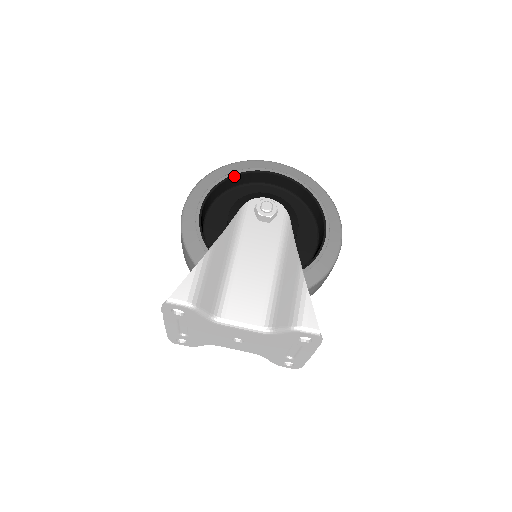
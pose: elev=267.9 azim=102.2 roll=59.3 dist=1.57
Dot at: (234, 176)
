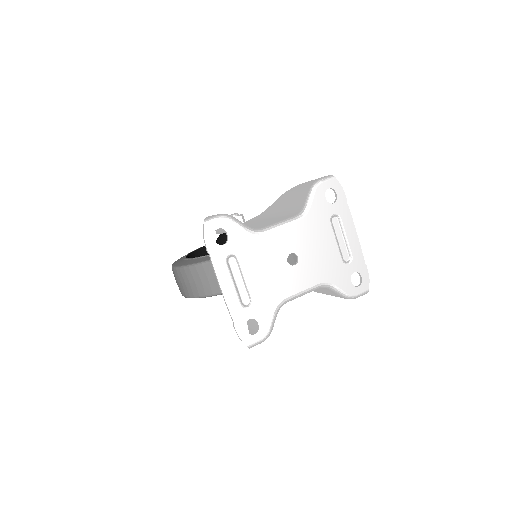
Dot at: (197, 250)
